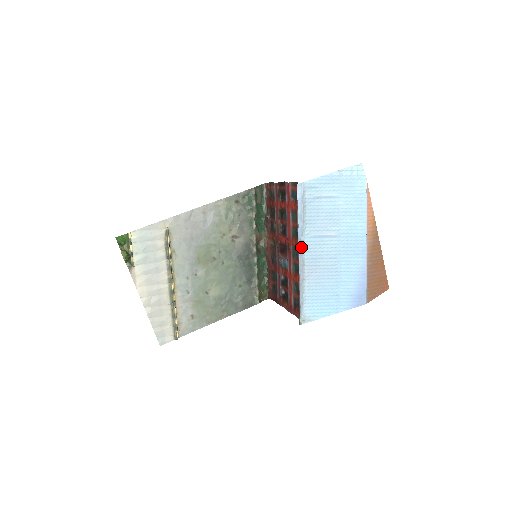
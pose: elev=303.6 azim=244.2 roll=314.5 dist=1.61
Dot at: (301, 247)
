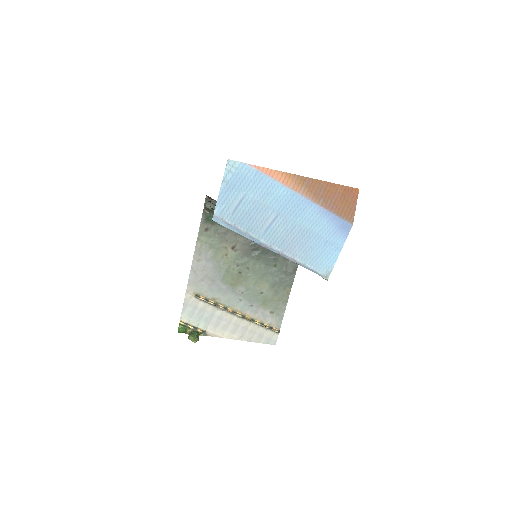
Dot at: (266, 246)
